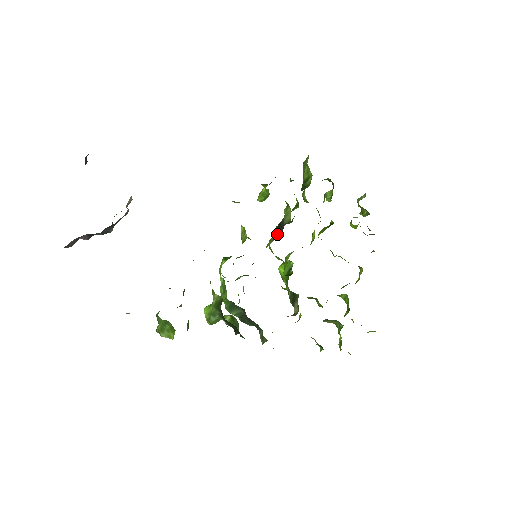
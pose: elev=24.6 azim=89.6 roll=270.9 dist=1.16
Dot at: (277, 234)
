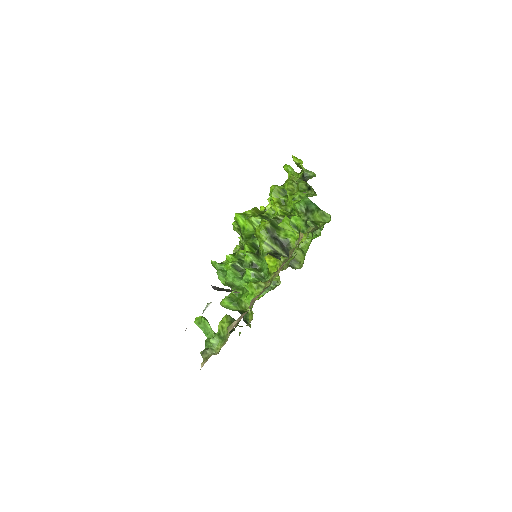
Dot at: (279, 251)
